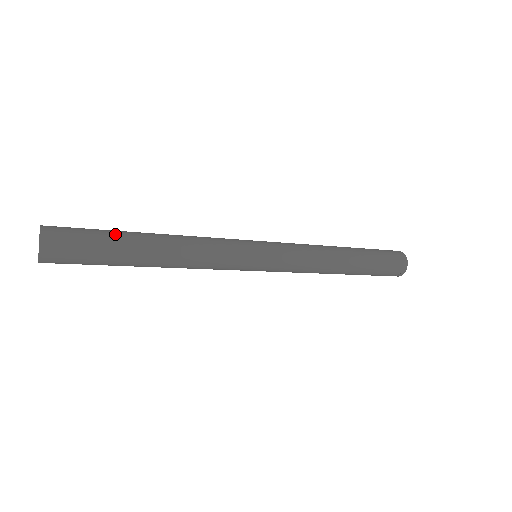
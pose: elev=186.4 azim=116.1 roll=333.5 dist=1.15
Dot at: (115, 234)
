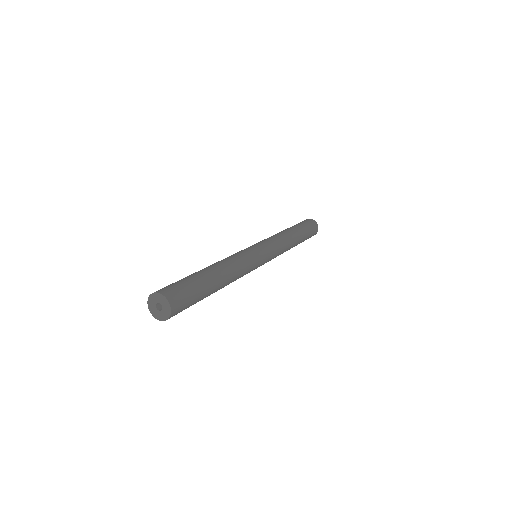
Dot at: (203, 283)
